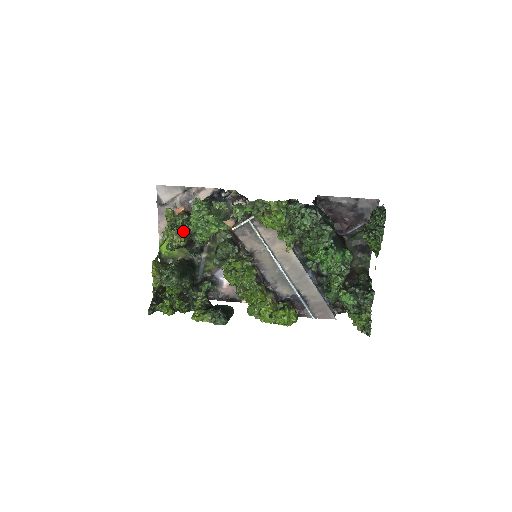
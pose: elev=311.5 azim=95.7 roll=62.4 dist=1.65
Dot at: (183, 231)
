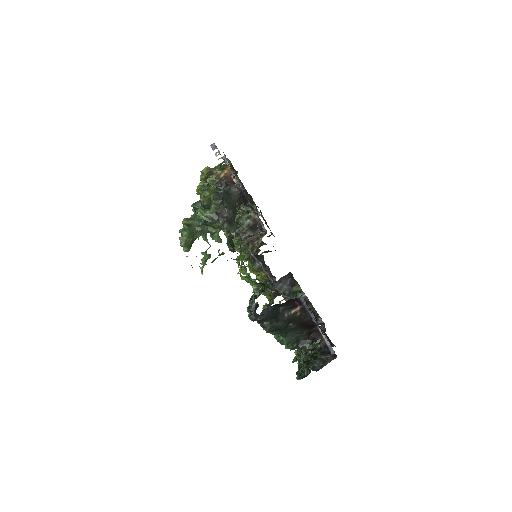
Dot at: (213, 192)
